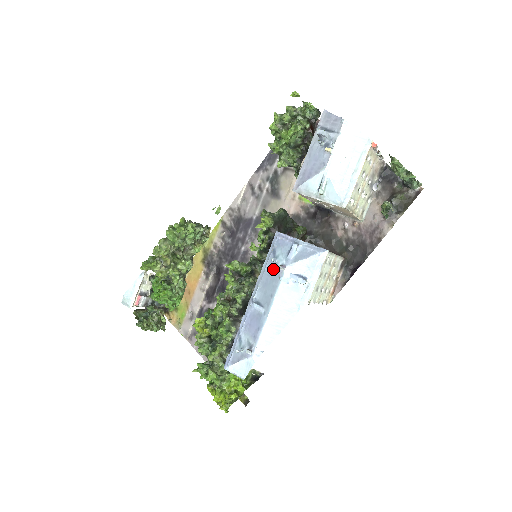
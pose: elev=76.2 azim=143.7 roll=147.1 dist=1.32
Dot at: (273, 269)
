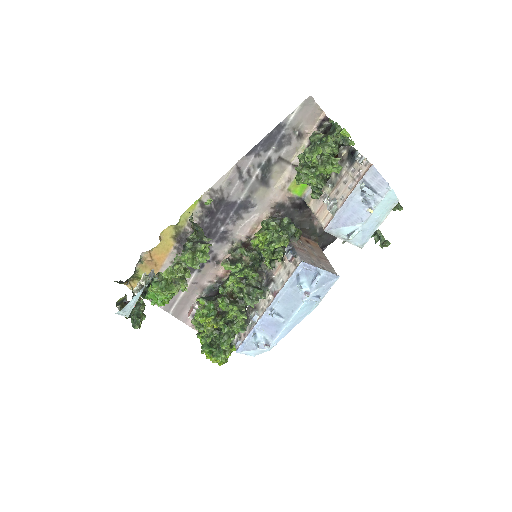
Dot at: (296, 292)
